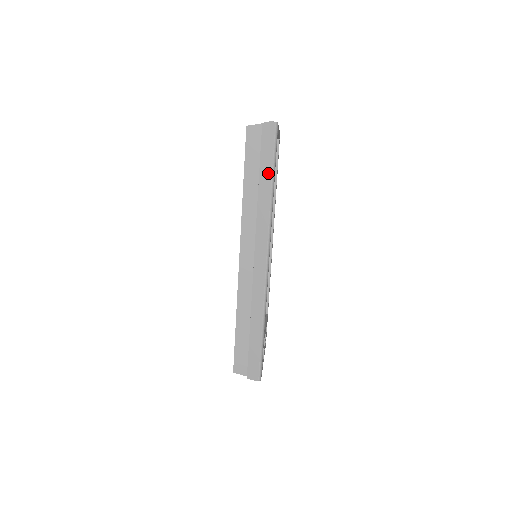
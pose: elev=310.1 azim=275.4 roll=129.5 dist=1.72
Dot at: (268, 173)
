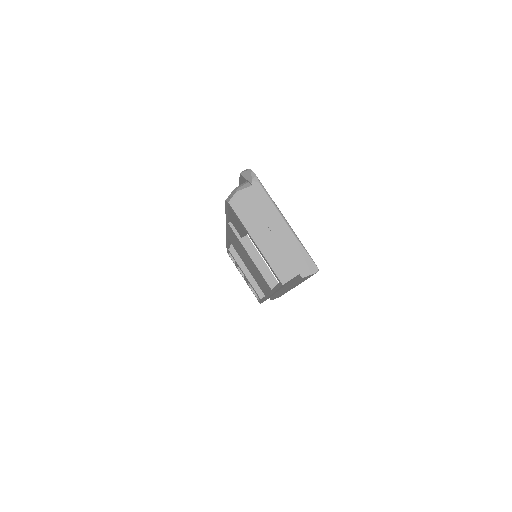
Dot at: occluded
